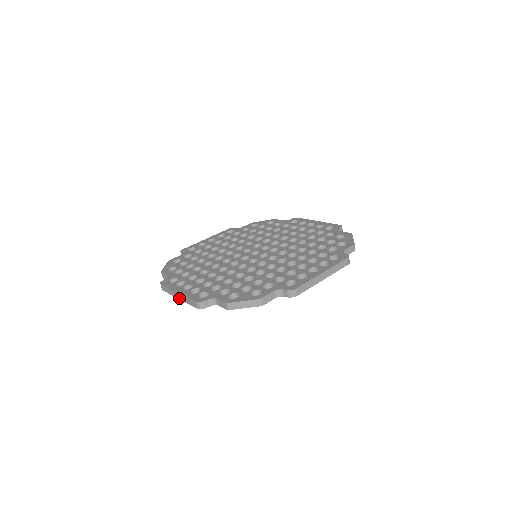
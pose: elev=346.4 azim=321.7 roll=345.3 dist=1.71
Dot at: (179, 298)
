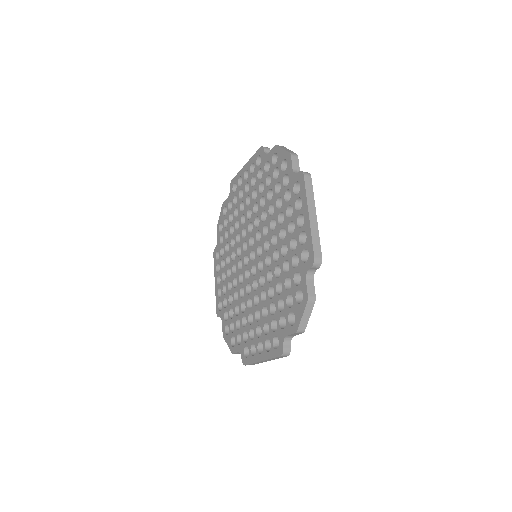
Dot at: occluded
